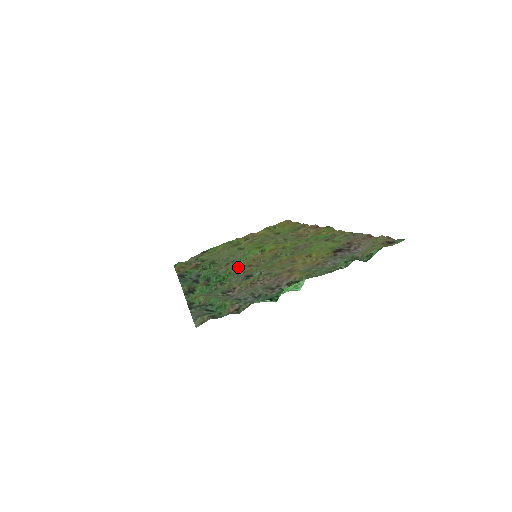
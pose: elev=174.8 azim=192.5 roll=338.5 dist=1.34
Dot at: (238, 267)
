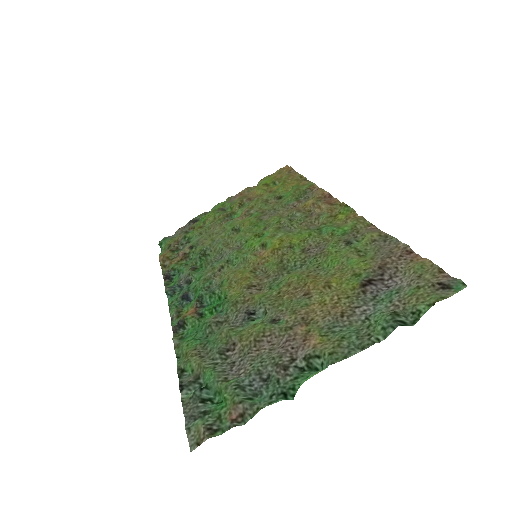
Dot at: (235, 285)
